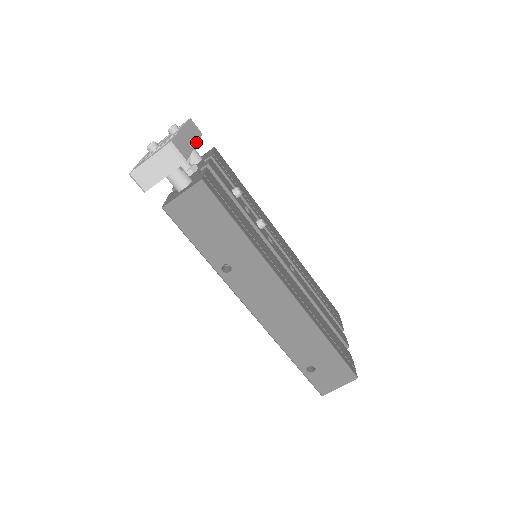
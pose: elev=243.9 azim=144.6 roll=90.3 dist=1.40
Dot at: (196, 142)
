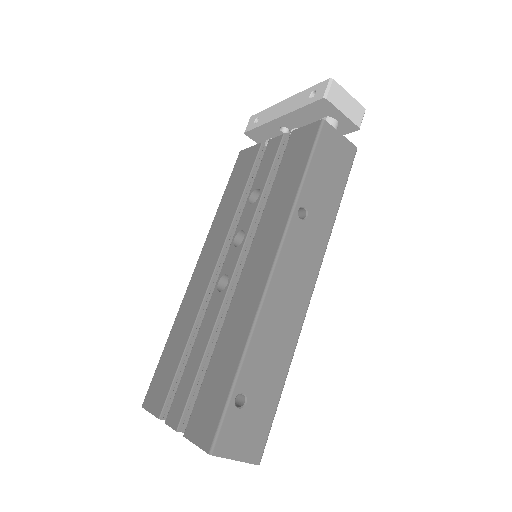
Dot at: occluded
